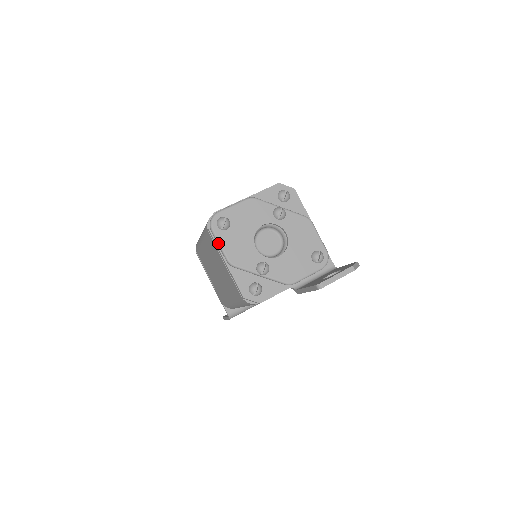
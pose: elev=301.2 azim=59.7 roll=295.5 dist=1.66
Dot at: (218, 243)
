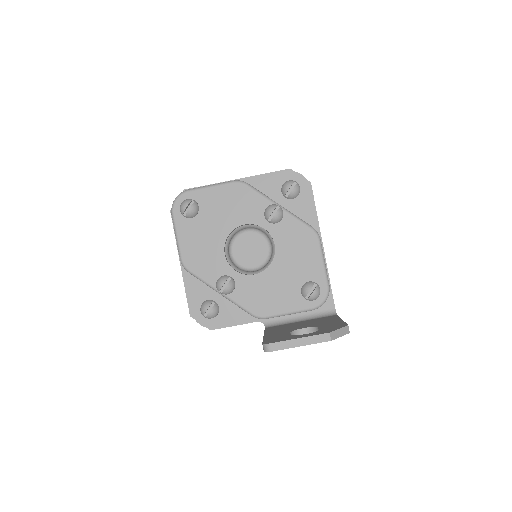
Dot at: (175, 233)
